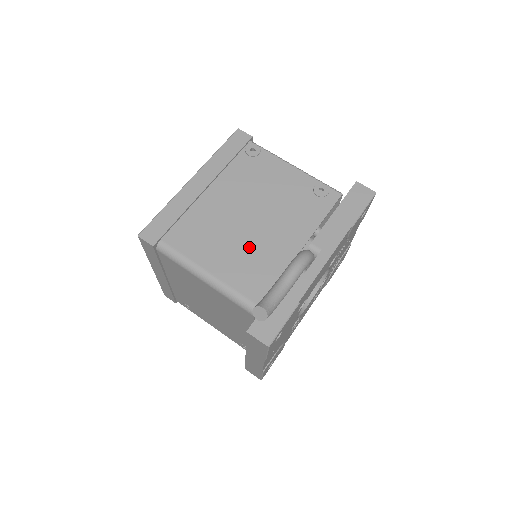
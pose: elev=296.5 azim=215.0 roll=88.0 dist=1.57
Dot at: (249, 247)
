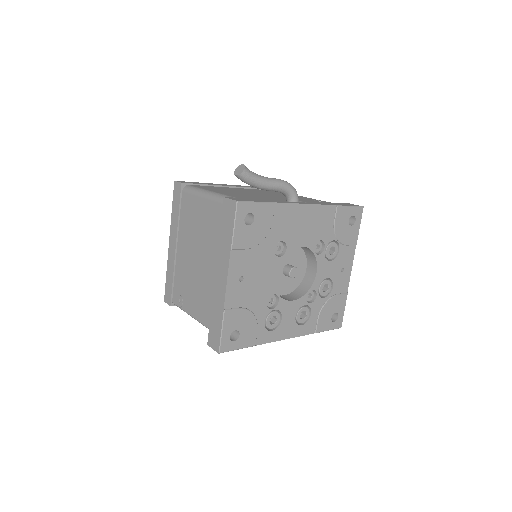
Dot at: (250, 195)
